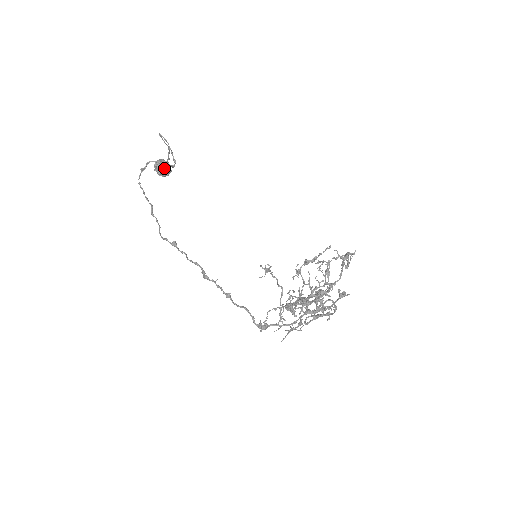
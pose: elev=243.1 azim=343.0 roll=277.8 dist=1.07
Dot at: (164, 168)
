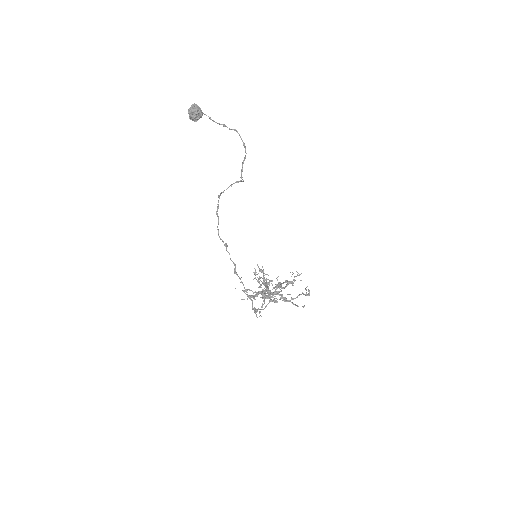
Dot at: occluded
